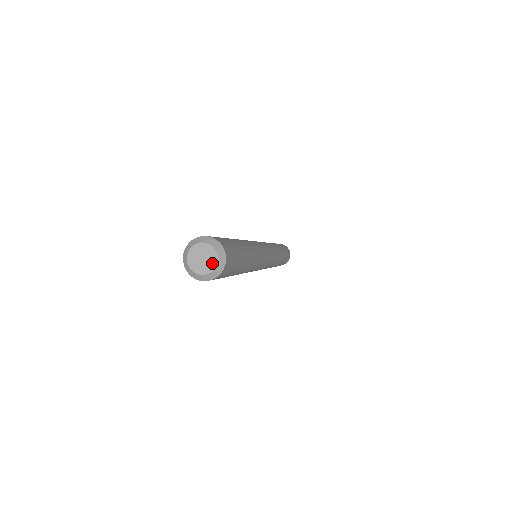
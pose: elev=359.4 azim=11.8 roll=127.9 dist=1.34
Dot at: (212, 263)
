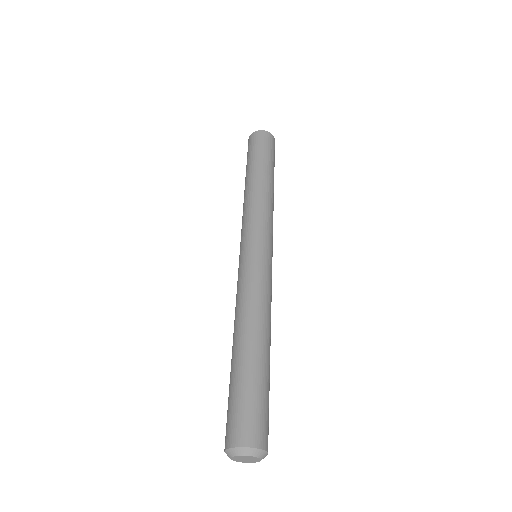
Dot at: (252, 462)
